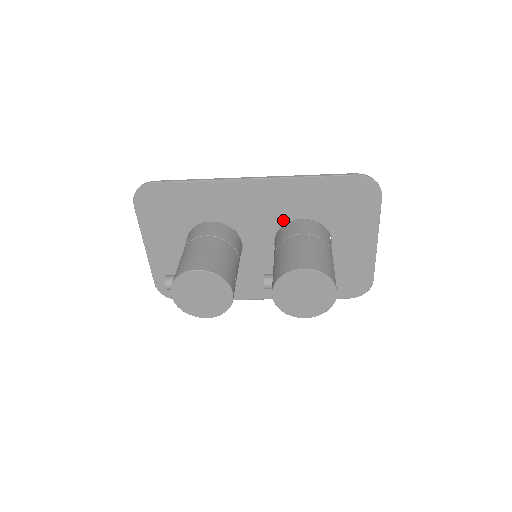
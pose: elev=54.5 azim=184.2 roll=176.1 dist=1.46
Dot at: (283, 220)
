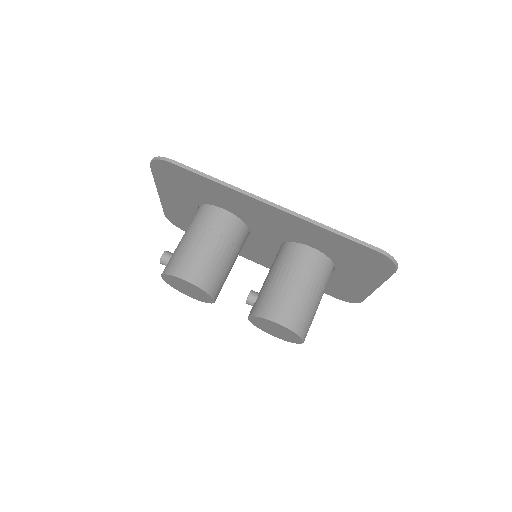
Dot at: (293, 239)
